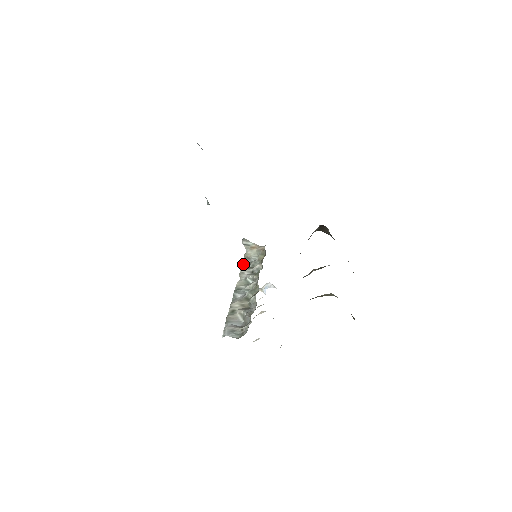
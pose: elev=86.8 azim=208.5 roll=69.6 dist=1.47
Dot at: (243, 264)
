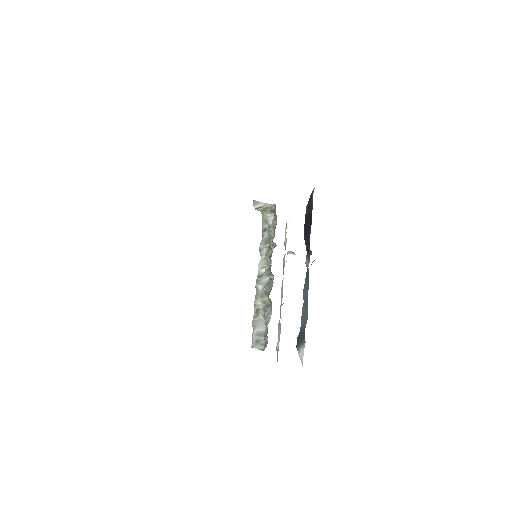
Dot at: (262, 232)
